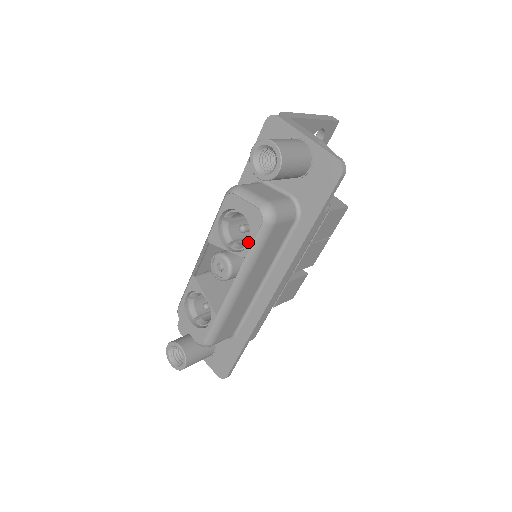
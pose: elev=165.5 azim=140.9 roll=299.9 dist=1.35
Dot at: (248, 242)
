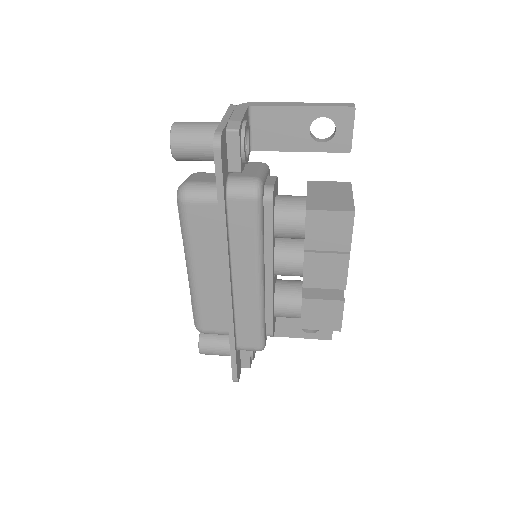
Dot at: occluded
